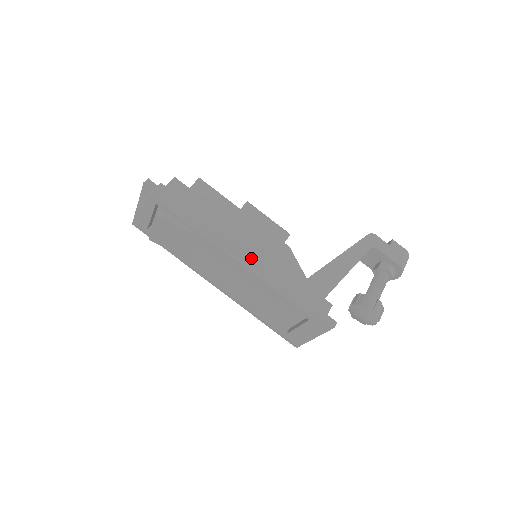
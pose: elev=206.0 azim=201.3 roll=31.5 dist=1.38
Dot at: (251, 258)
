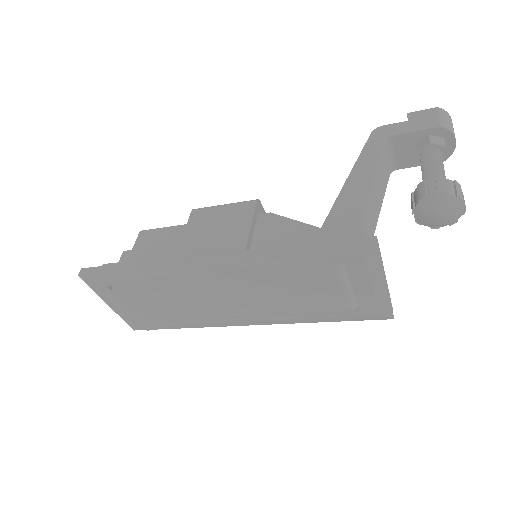
Dot at: (221, 254)
